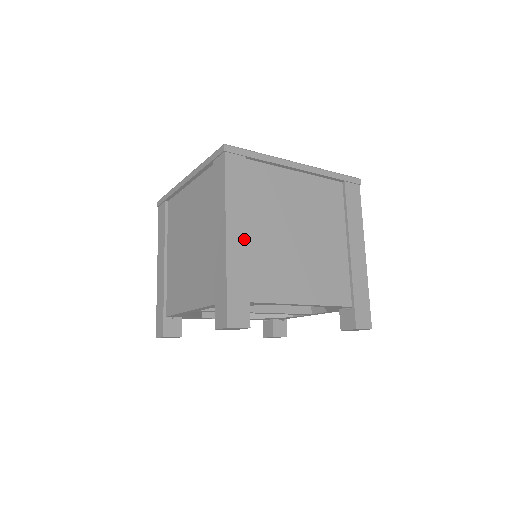
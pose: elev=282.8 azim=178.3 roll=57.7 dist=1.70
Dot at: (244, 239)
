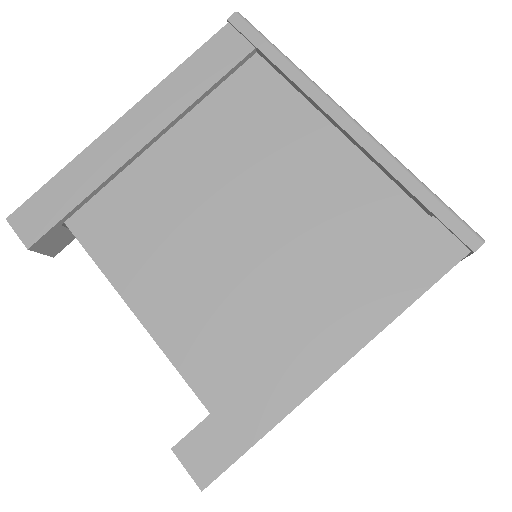
Dot at: (136, 144)
